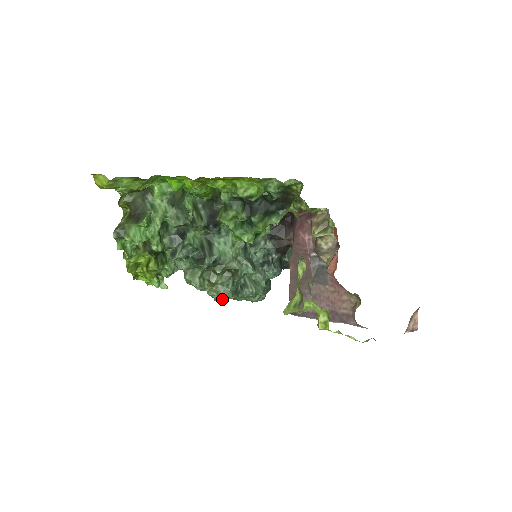
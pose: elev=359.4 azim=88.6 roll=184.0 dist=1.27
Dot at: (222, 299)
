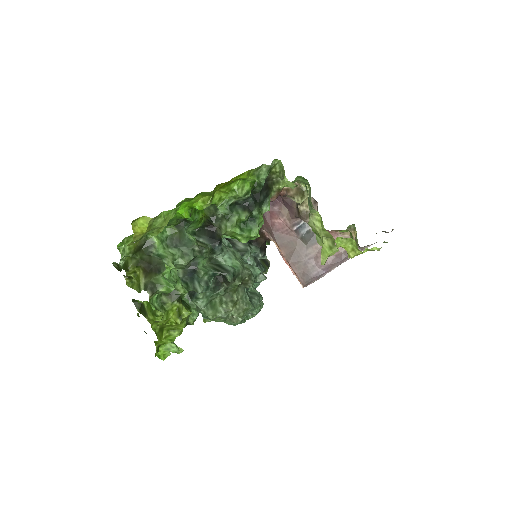
Dot at: occluded
